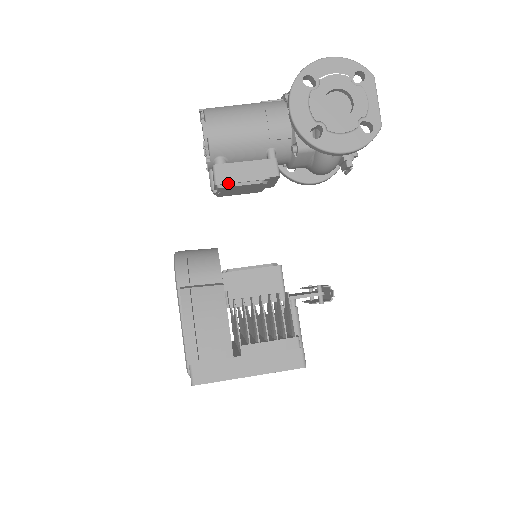
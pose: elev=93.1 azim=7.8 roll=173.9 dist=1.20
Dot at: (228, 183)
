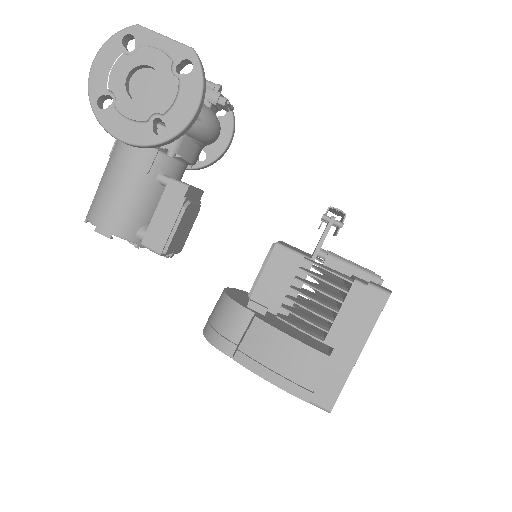
Dot at: (166, 242)
